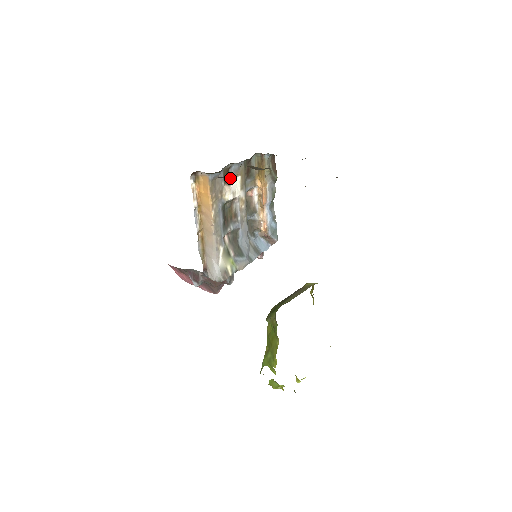
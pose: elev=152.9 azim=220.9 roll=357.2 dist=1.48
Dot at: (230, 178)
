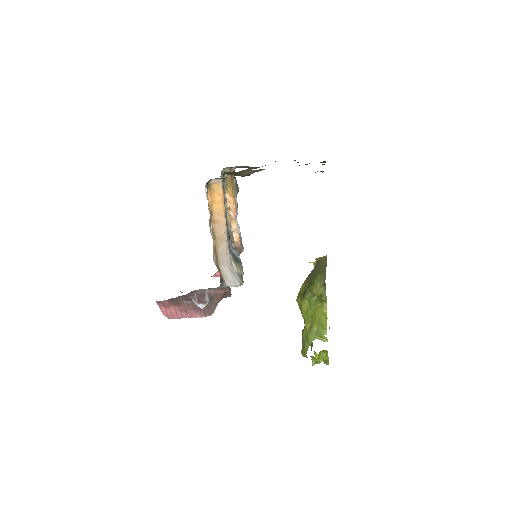
Dot at: occluded
